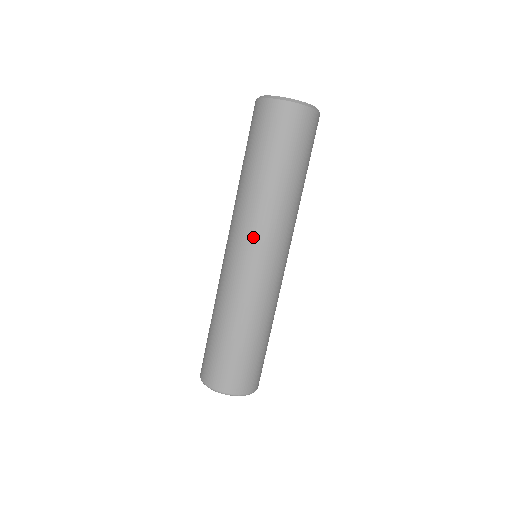
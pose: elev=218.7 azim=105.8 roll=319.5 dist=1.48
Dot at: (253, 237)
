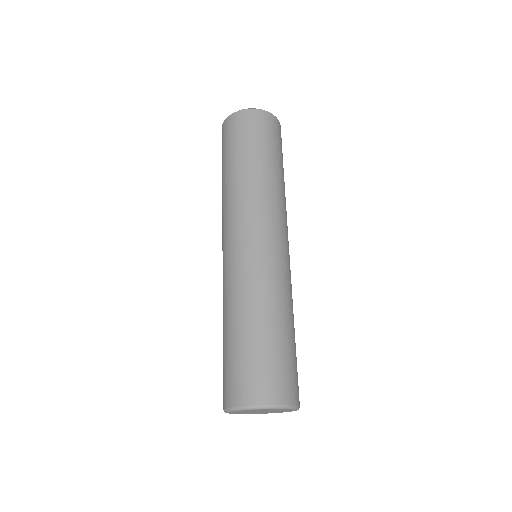
Dot at: (233, 224)
